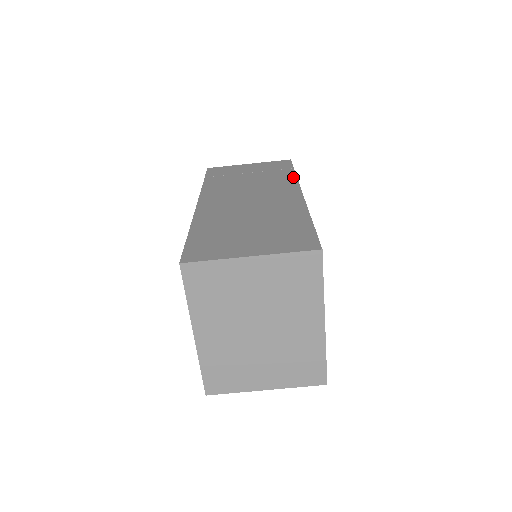
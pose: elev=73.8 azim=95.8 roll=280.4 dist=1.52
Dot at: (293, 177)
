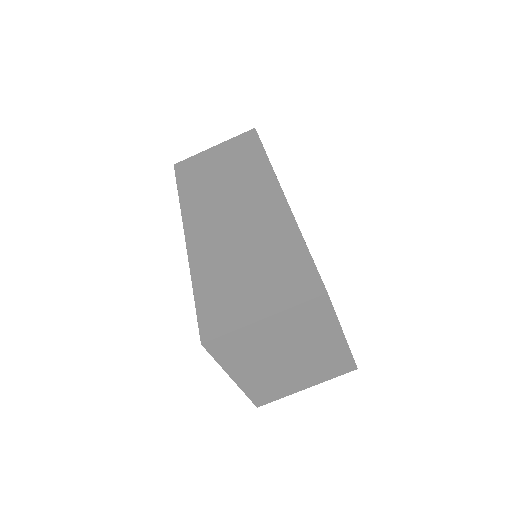
Dot at: (266, 164)
